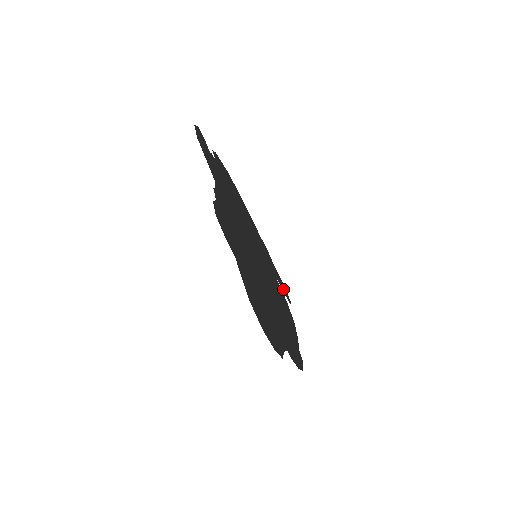
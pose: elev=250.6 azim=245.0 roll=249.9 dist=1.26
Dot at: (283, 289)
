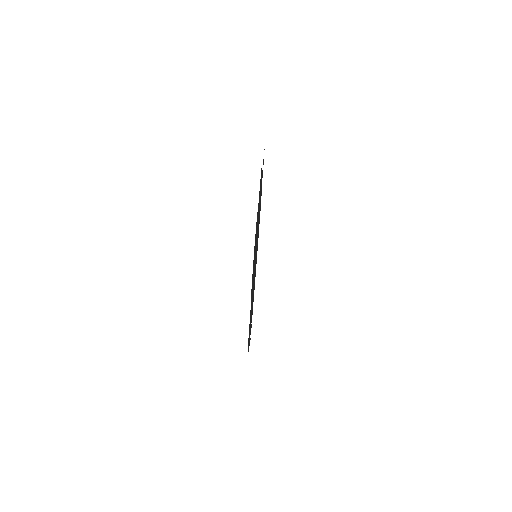
Dot at: occluded
